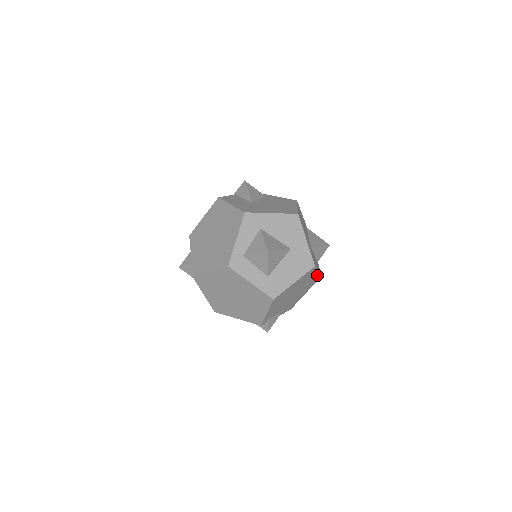
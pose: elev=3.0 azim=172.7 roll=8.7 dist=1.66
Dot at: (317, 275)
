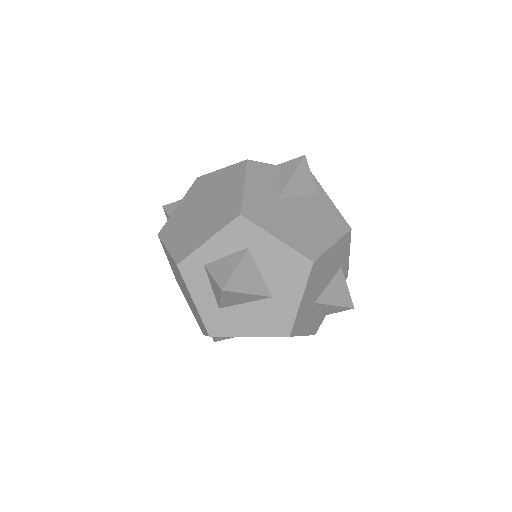
Dot at: occluded
